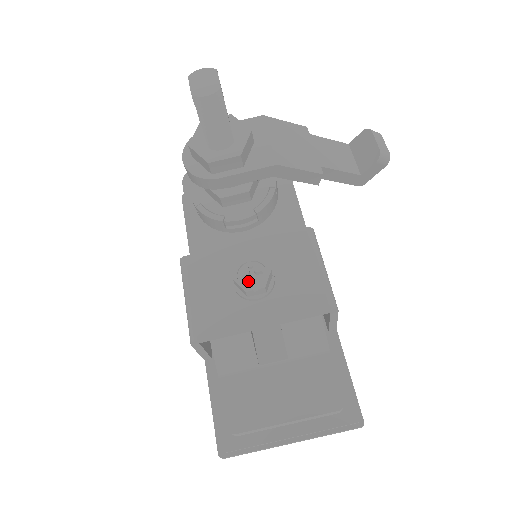
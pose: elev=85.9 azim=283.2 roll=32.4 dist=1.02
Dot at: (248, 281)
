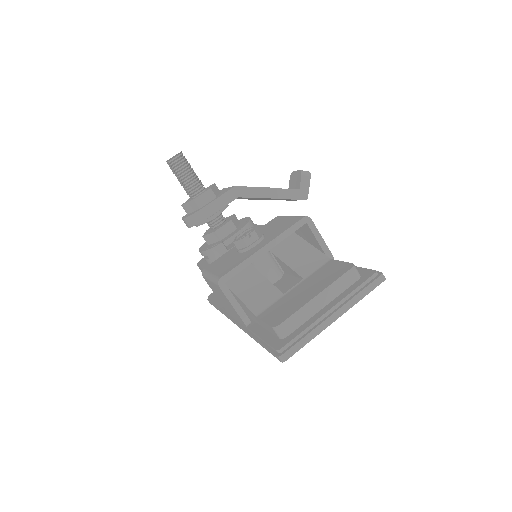
Dot at: (243, 237)
